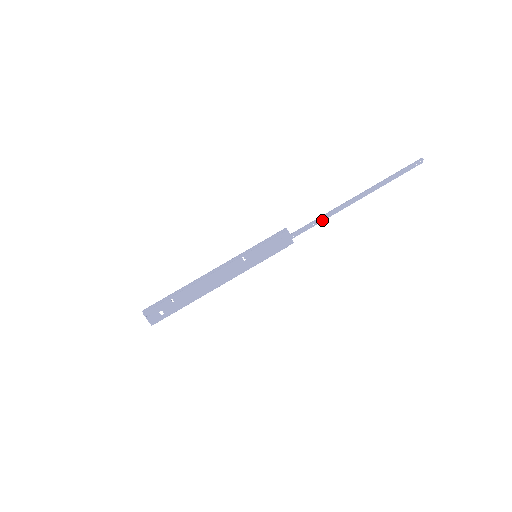
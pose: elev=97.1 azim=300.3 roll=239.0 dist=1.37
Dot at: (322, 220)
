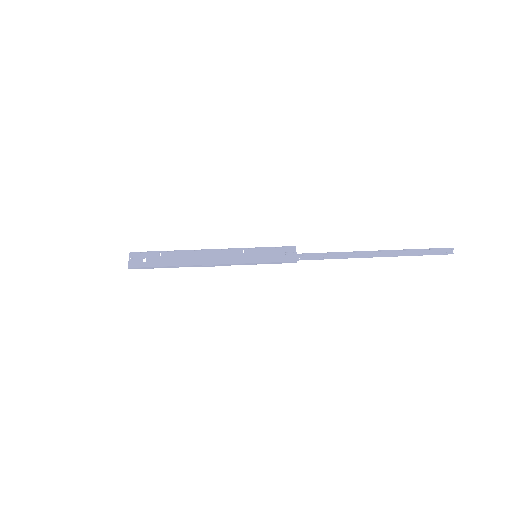
Dot at: (333, 258)
